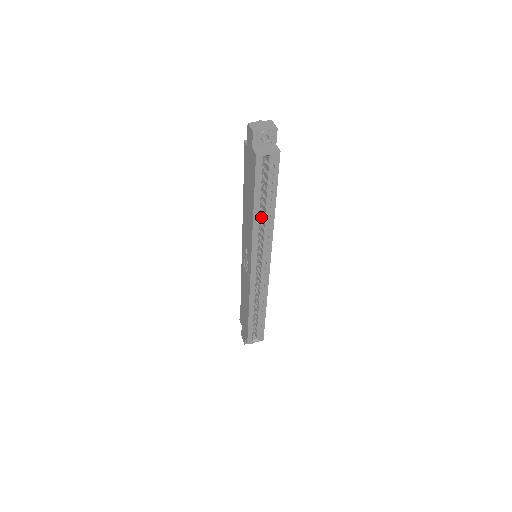
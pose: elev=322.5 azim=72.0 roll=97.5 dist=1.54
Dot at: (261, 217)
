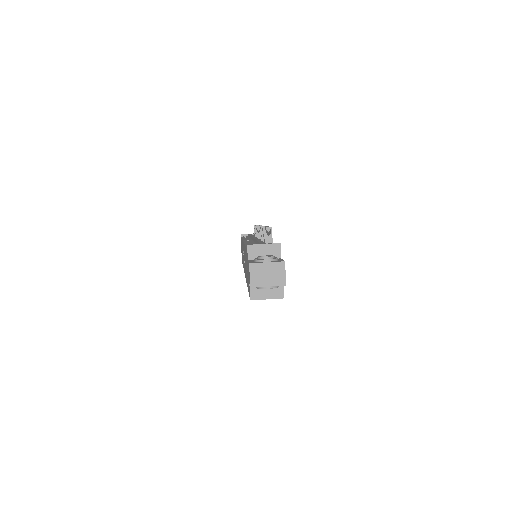
Dot at: occluded
